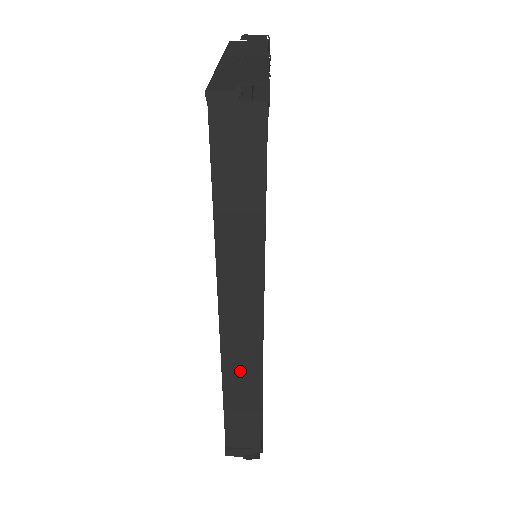
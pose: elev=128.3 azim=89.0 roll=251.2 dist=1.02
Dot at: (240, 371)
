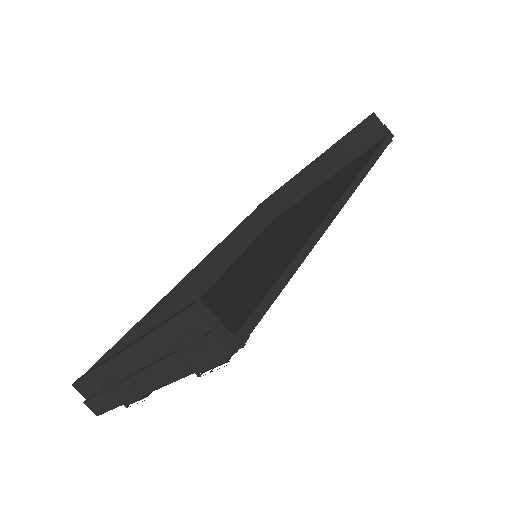
Dot at: occluded
